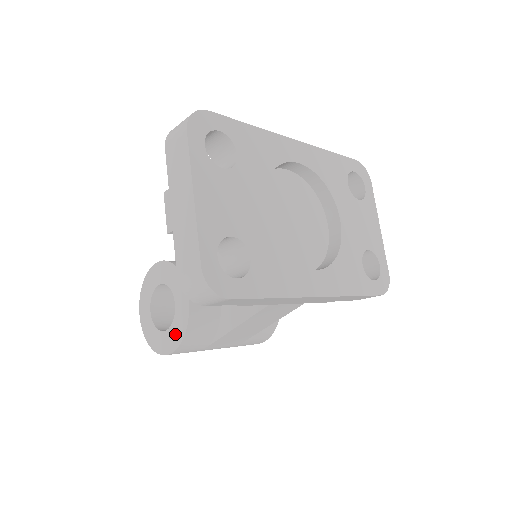
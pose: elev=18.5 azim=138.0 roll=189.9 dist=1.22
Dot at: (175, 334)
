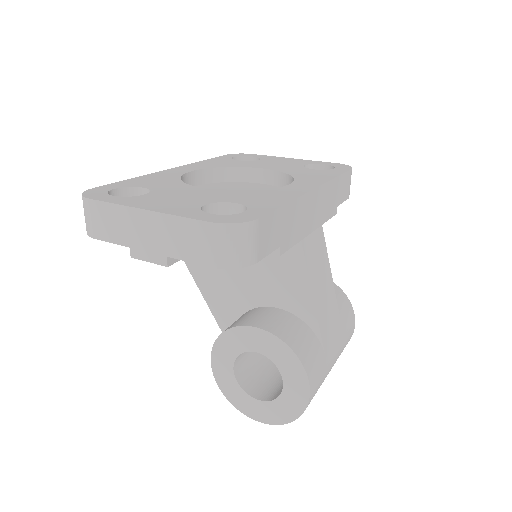
Dot at: (290, 368)
